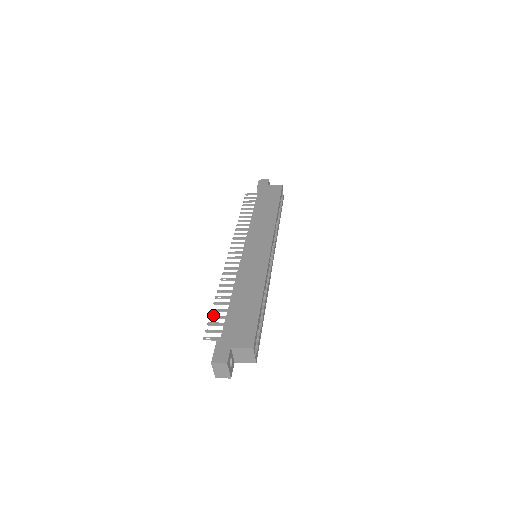
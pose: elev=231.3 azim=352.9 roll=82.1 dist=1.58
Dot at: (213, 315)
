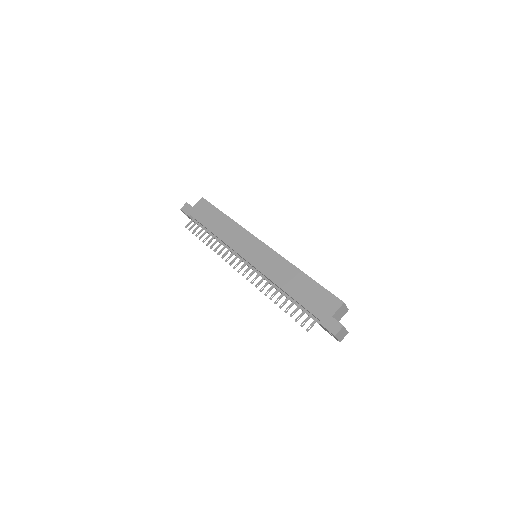
Dot at: (291, 314)
